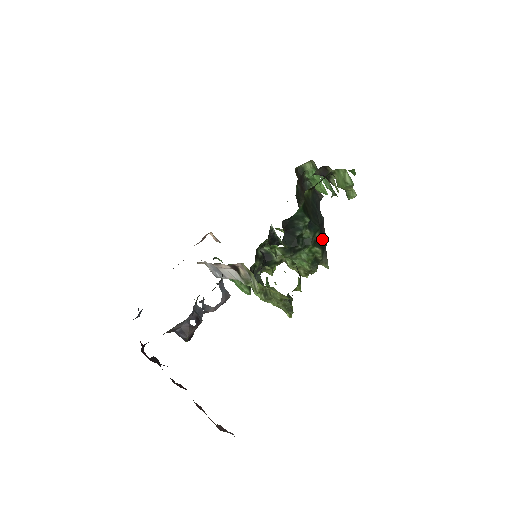
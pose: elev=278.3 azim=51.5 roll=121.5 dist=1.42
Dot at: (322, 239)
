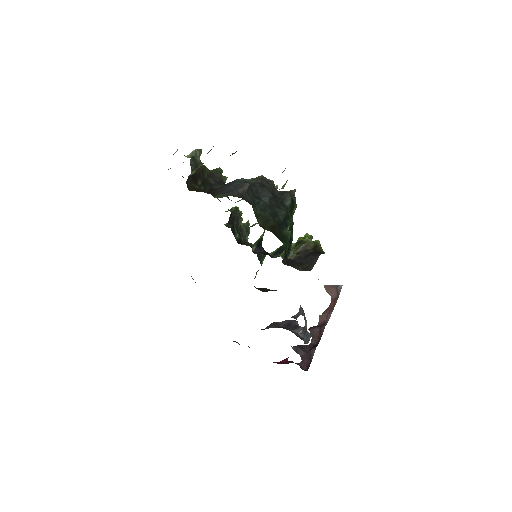
Dot at: (289, 204)
